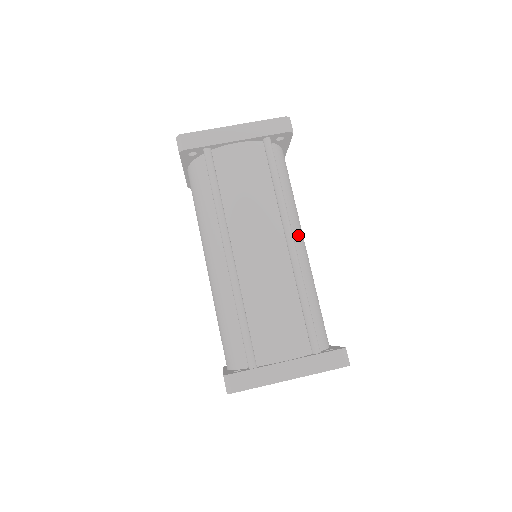
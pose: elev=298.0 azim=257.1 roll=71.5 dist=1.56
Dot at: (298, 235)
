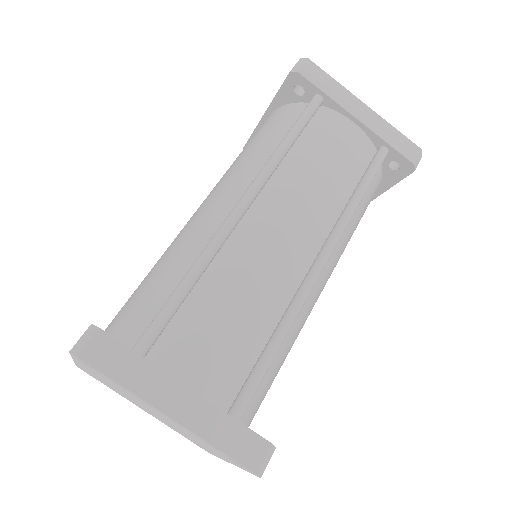
Dot at: (328, 271)
